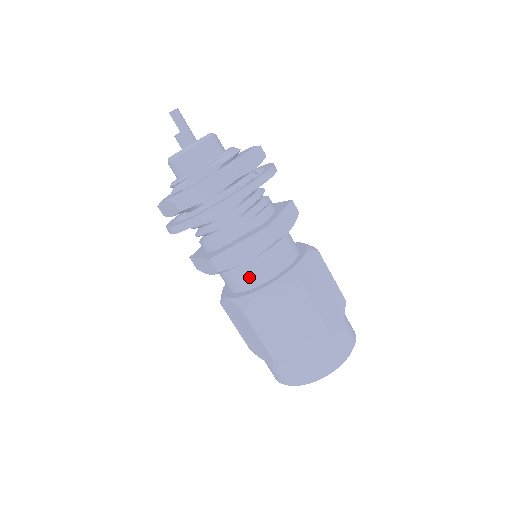
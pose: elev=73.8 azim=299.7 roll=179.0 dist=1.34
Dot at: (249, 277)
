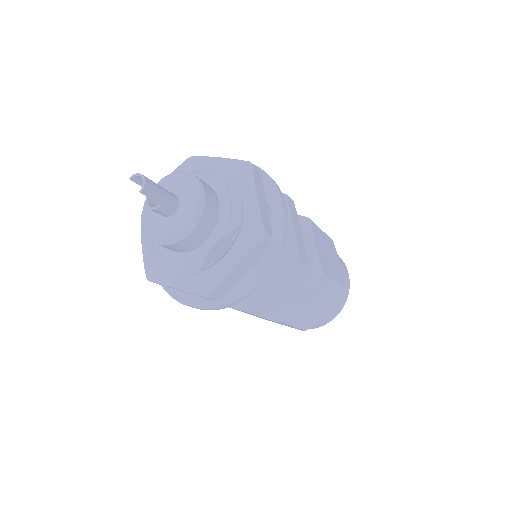
Dot at: occluded
